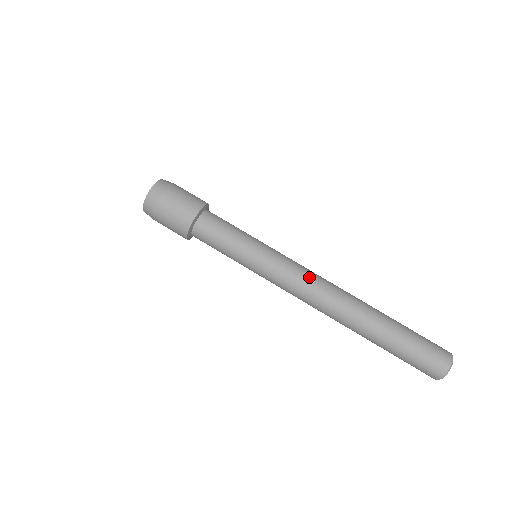
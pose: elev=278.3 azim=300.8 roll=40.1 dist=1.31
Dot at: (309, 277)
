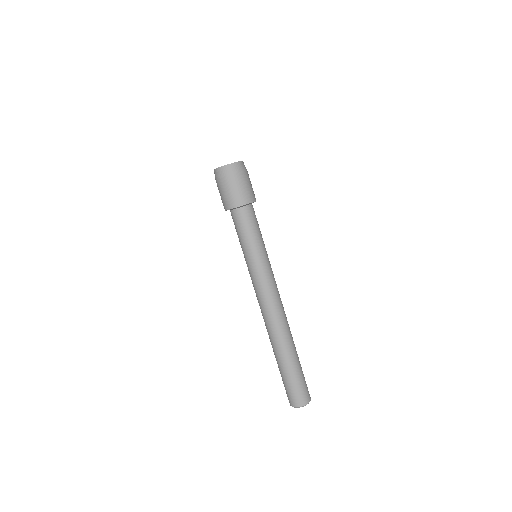
Dot at: (276, 295)
